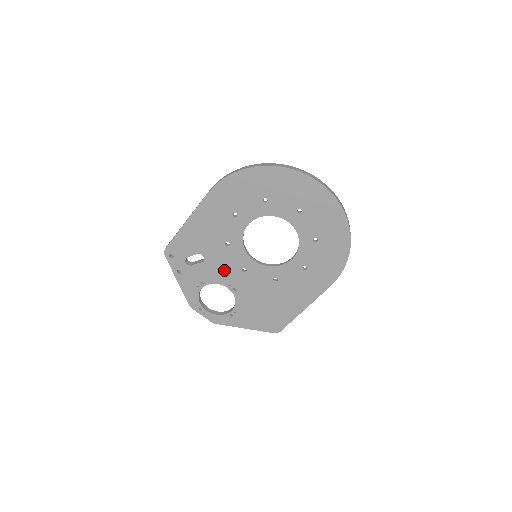
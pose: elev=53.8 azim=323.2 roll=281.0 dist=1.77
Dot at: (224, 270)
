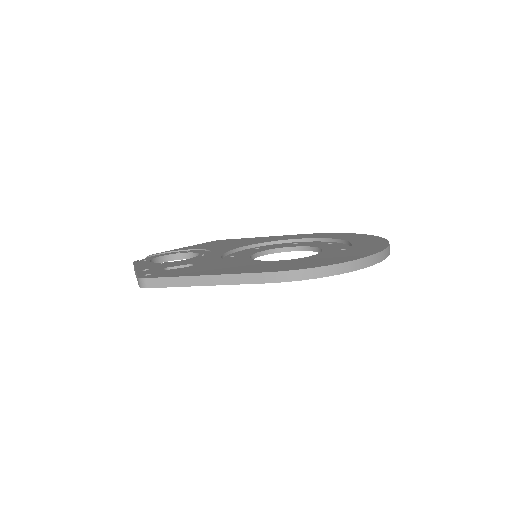
Dot at: occluded
